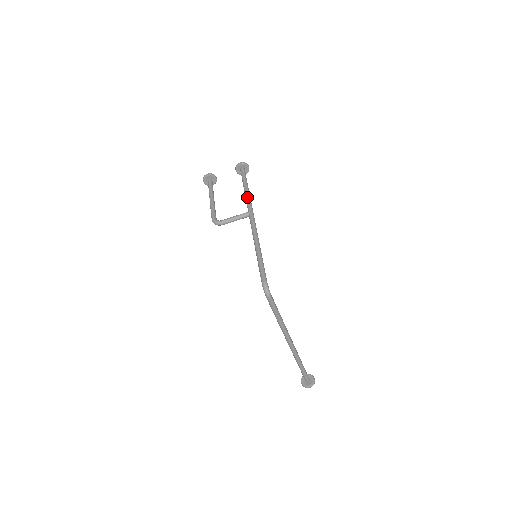
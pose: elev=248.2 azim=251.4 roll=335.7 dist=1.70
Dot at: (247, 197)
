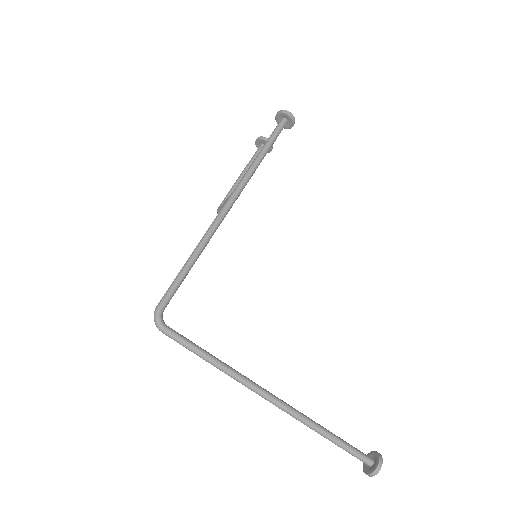
Dot at: (248, 168)
